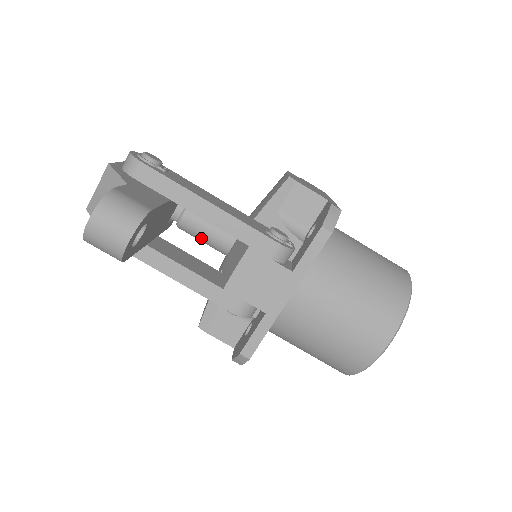
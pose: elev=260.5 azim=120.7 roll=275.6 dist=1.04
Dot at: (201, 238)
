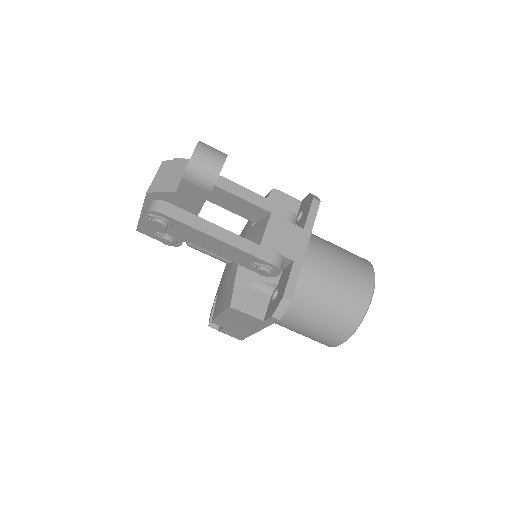
Dot at: occluded
